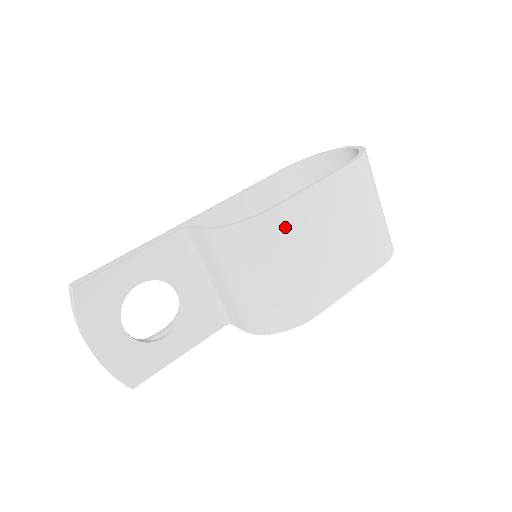
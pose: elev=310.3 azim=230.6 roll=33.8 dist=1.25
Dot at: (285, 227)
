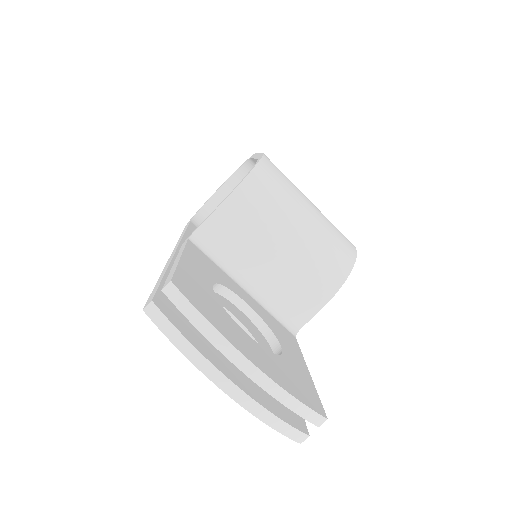
Dot at: occluded
